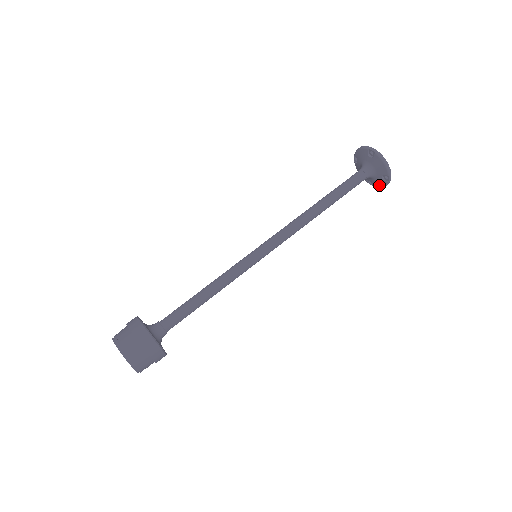
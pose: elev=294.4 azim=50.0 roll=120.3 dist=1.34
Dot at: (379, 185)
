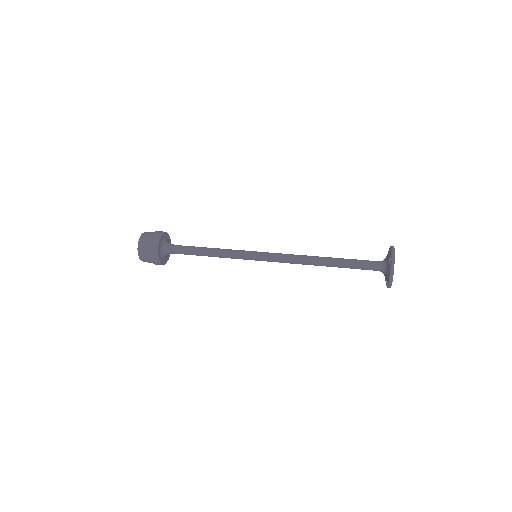
Dot at: (389, 275)
